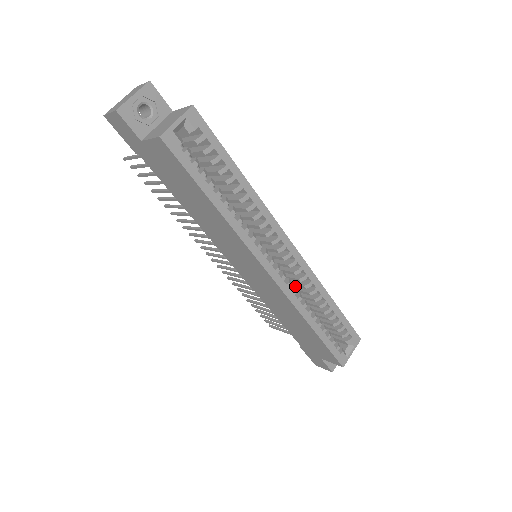
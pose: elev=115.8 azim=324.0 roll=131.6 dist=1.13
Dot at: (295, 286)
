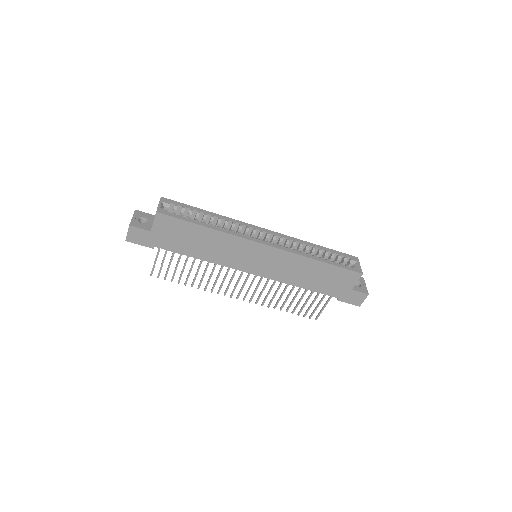
Dot at: occluded
